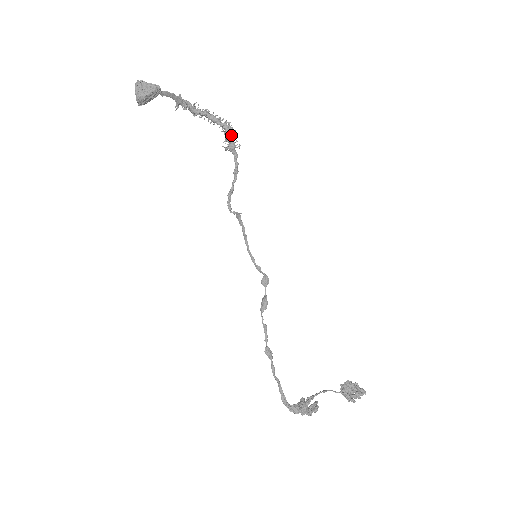
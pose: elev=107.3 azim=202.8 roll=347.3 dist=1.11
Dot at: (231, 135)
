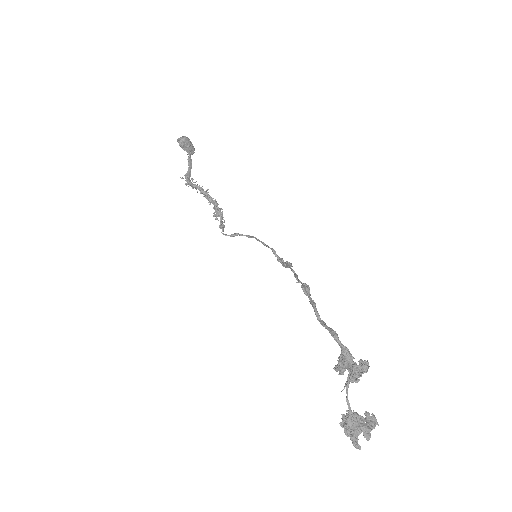
Dot at: occluded
